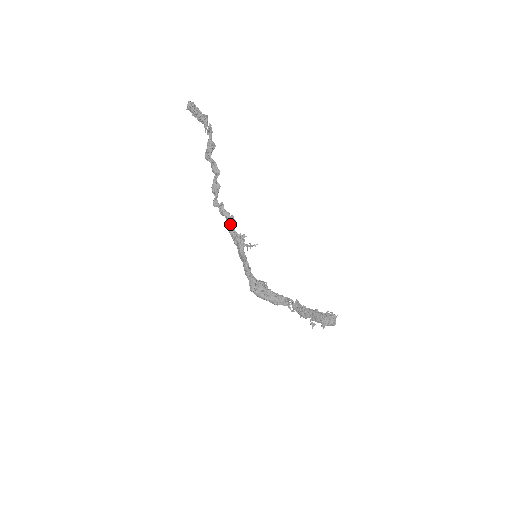
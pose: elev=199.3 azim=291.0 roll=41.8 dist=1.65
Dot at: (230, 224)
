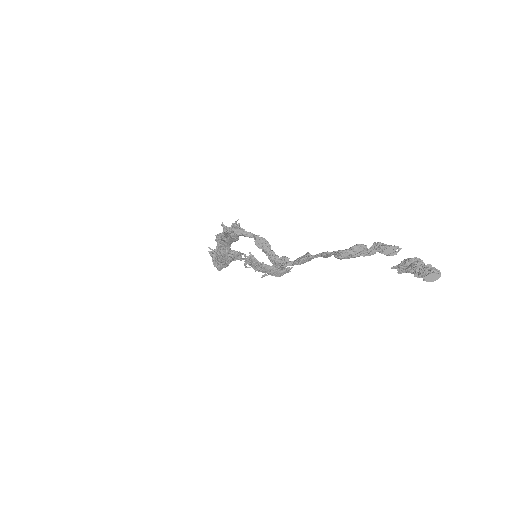
Dot at: occluded
